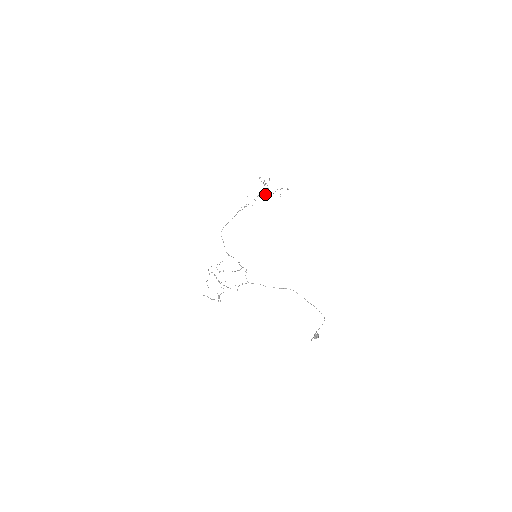
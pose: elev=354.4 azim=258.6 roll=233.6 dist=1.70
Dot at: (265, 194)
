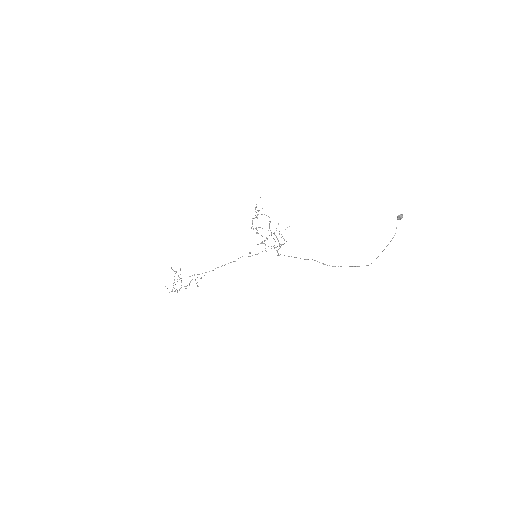
Dot at: occluded
